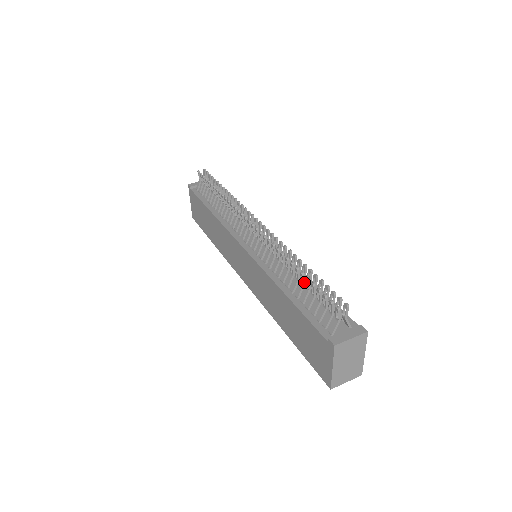
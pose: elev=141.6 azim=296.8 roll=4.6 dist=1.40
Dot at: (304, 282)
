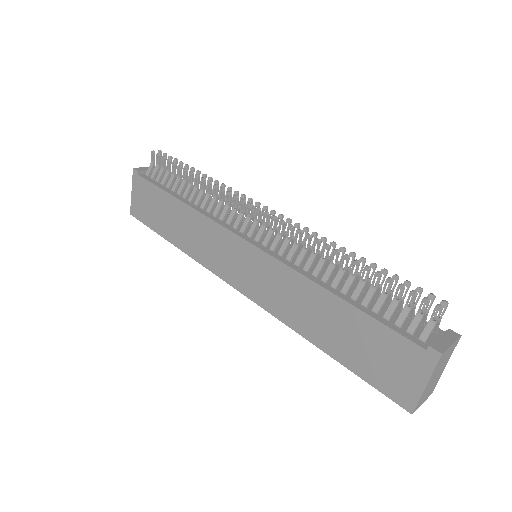
Dot at: (367, 279)
